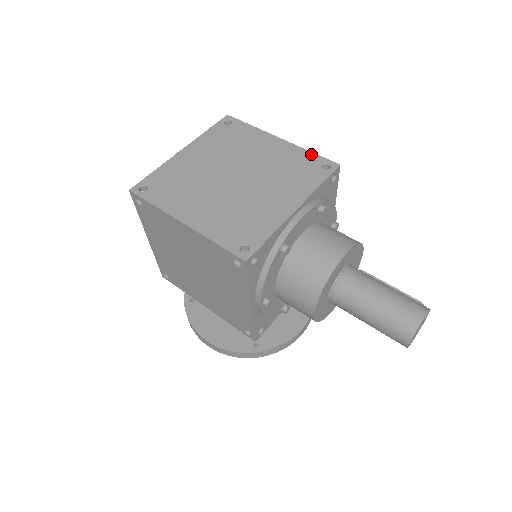
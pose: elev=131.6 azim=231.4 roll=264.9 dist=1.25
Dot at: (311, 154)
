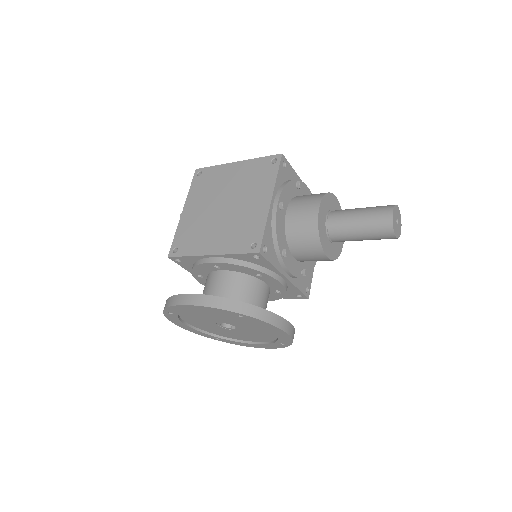
Dot at: occluded
